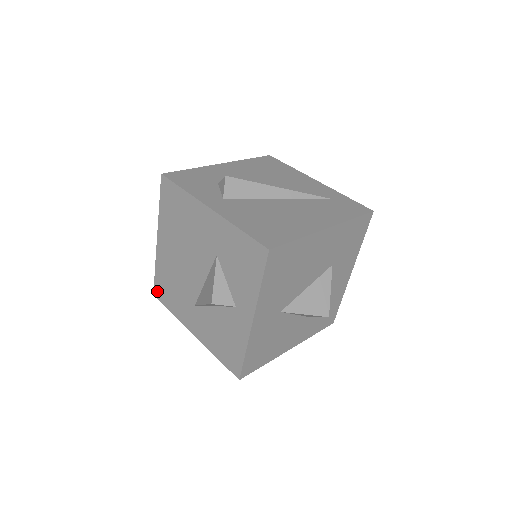
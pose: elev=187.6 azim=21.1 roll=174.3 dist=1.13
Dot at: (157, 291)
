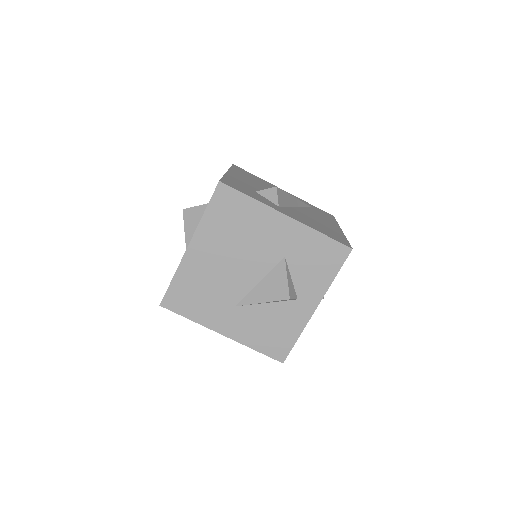
Dot at: (169, 300)
